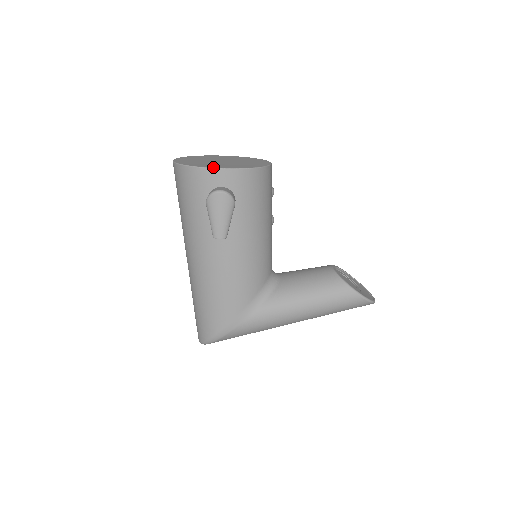
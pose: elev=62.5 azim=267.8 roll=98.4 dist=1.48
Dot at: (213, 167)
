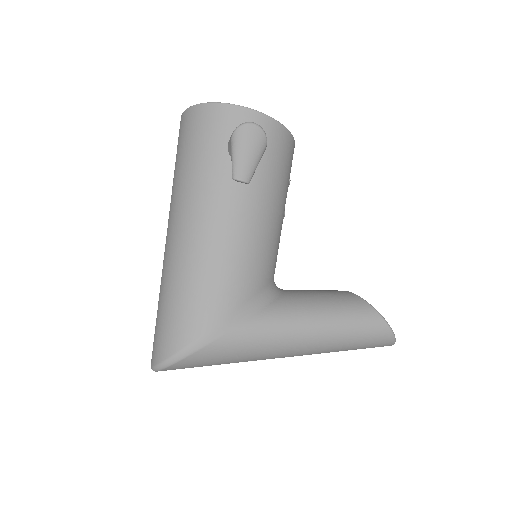
Dot at: (244, 107)
